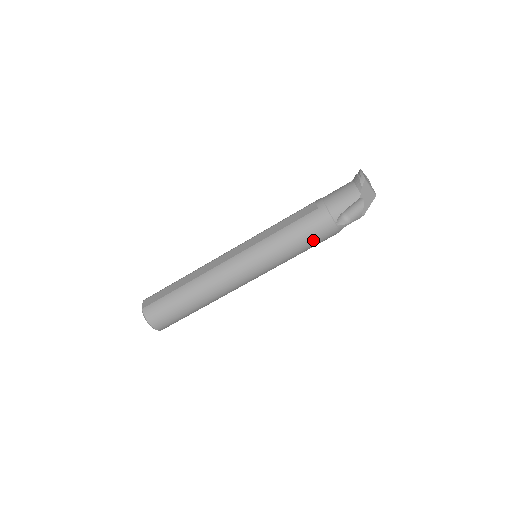
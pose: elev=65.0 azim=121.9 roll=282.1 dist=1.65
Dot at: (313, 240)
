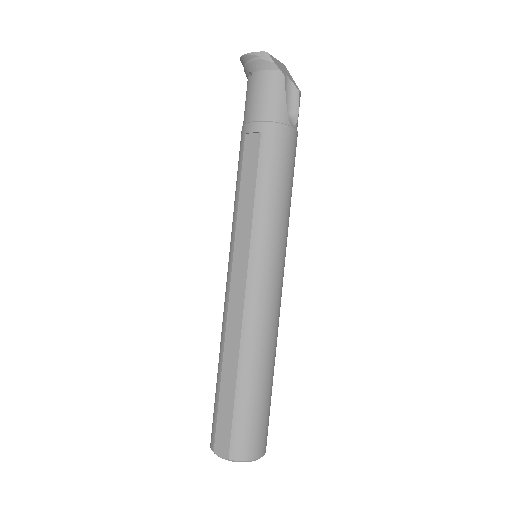
Dot at: (291, 169)
